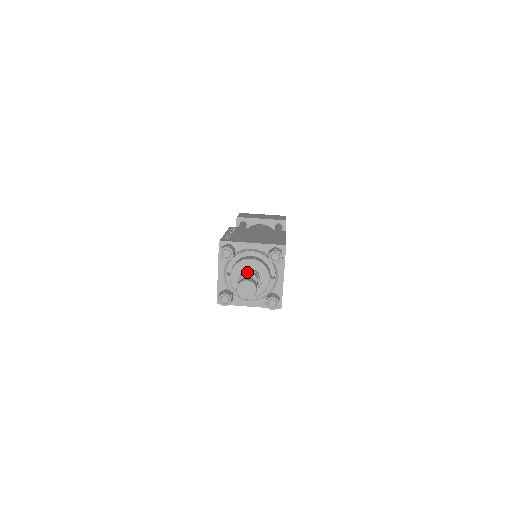
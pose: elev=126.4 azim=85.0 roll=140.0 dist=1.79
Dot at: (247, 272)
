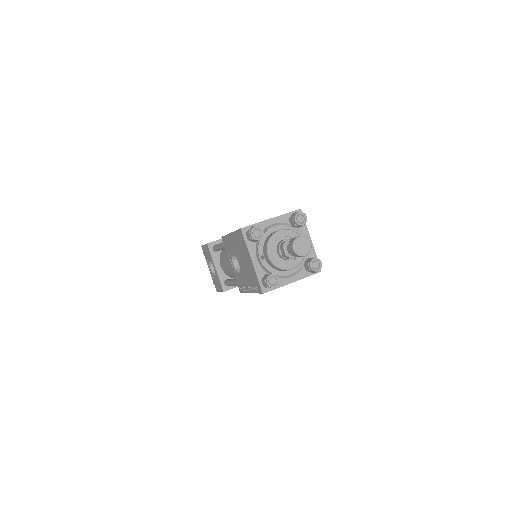
Dot at: (285, 241)
